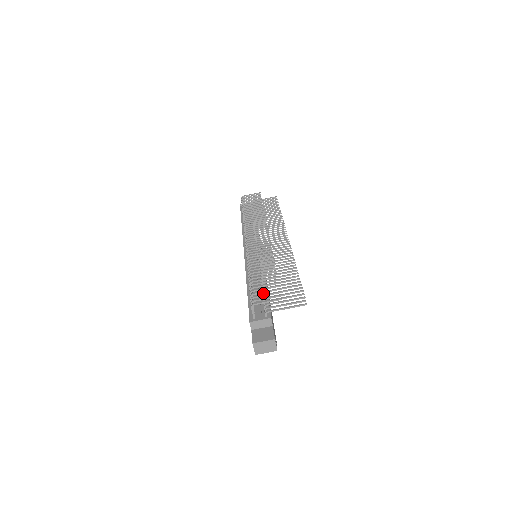
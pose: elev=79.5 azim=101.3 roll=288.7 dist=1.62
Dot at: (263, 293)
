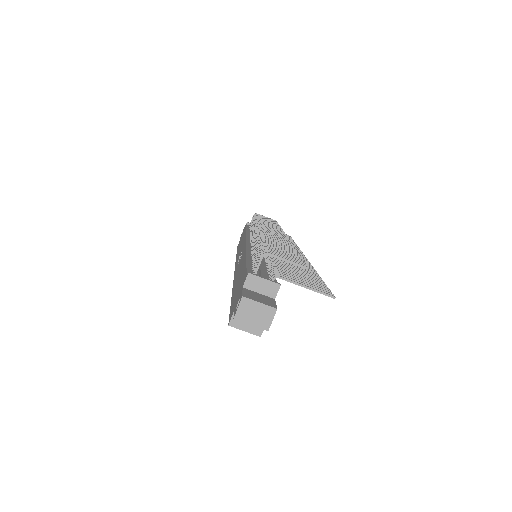
Dot at: (272, 266)
